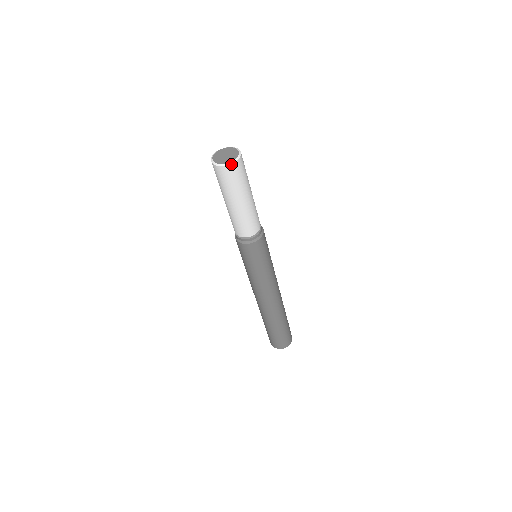
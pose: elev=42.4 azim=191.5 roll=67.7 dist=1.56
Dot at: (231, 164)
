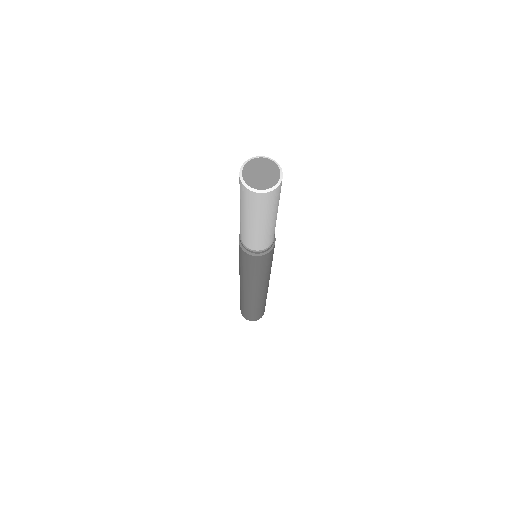
Dot at: (269, 191)
